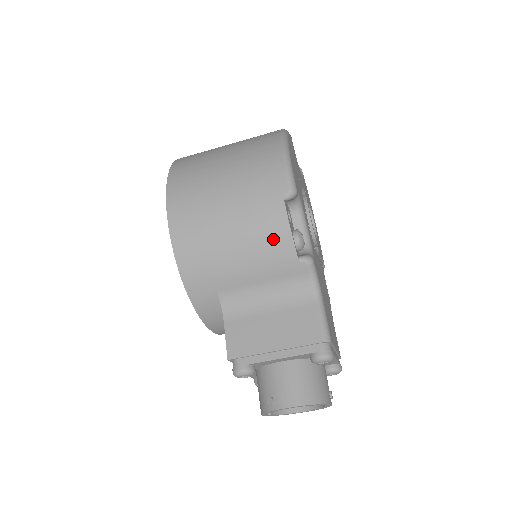
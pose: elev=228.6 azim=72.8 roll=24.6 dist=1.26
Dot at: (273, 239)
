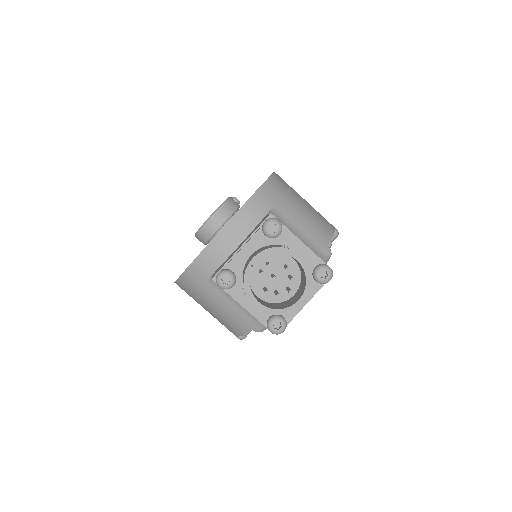
Dot at: (323, 227)
